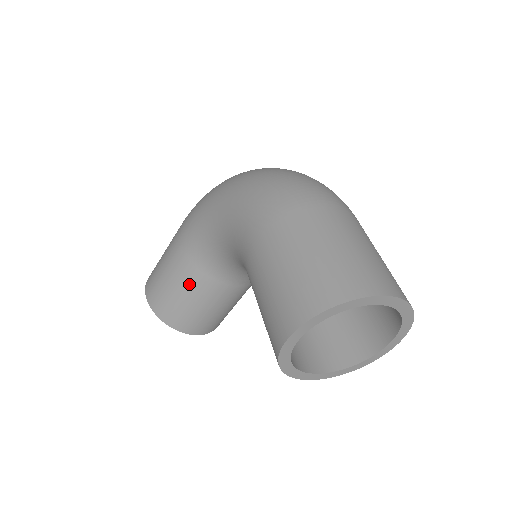
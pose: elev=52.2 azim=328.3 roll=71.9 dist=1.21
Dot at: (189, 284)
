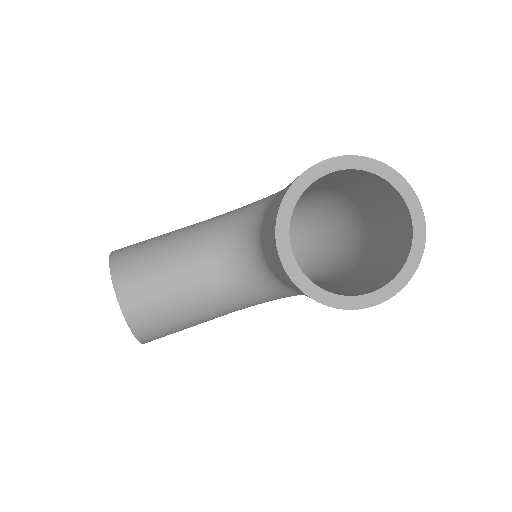
Dot at: (175, 246)
